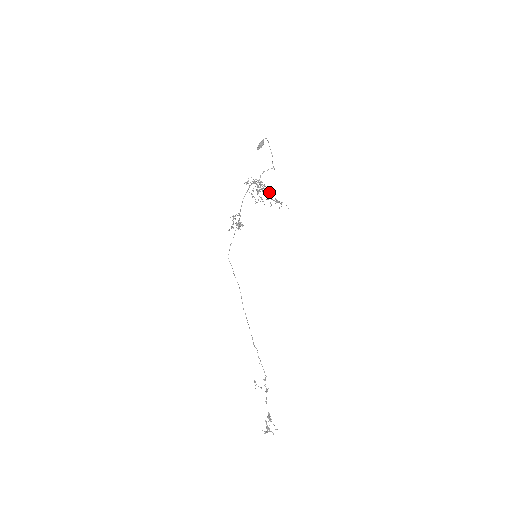
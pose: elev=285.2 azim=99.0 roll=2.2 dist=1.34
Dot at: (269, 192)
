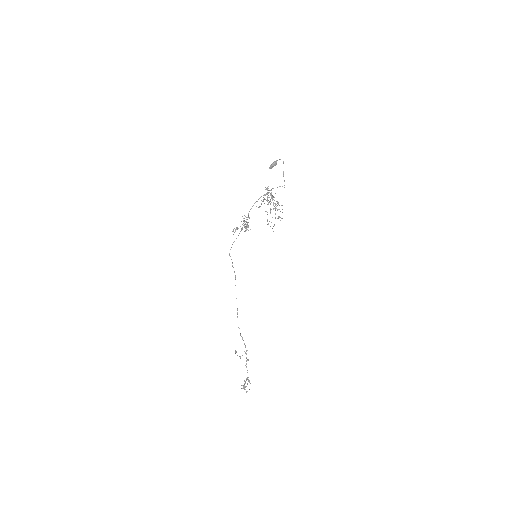
Dot at: (266, 211)
